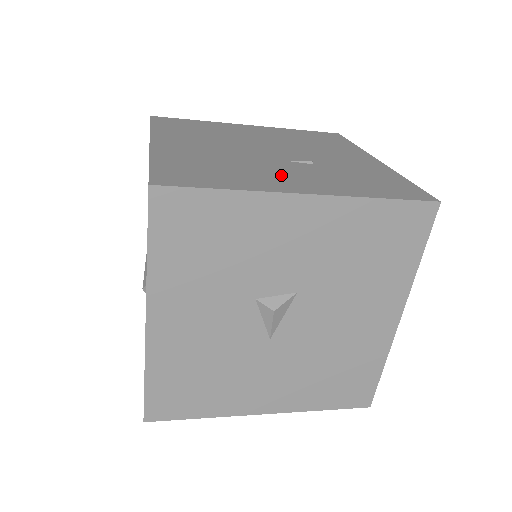
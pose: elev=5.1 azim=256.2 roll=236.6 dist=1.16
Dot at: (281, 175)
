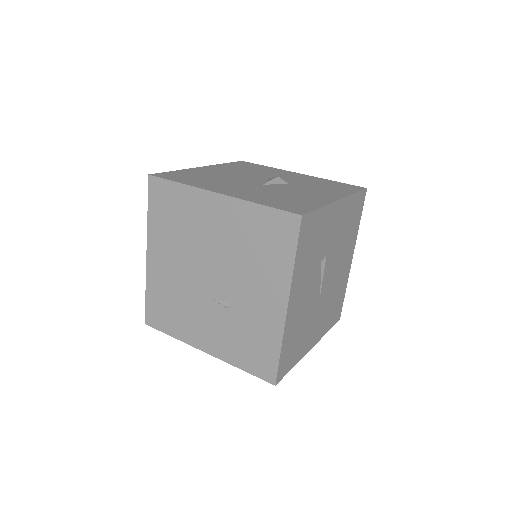
Dot at: (201, 325)
